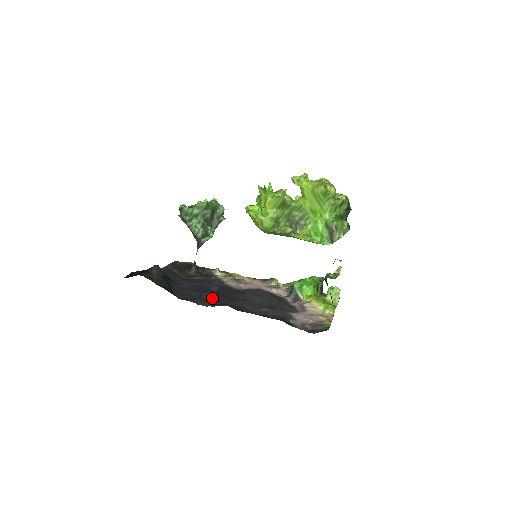
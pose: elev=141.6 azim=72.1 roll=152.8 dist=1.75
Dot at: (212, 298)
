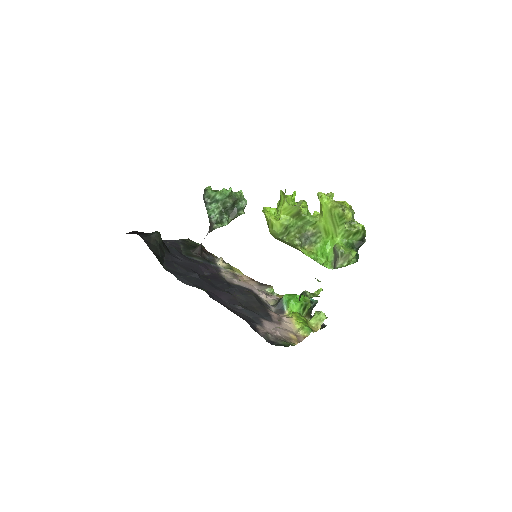
Dot at: (196, 279)
